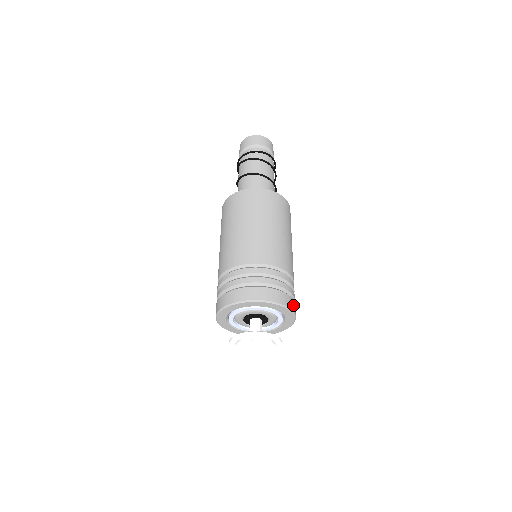
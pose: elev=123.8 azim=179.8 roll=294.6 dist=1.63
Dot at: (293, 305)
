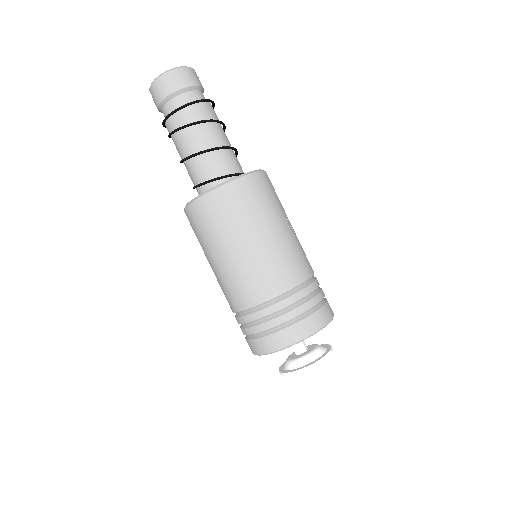
Dot at: (303, 328)
